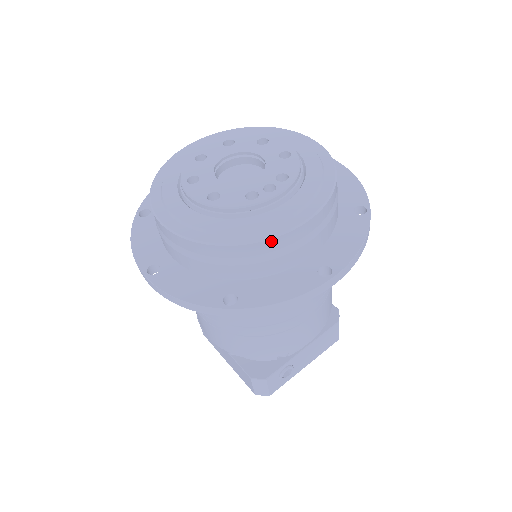
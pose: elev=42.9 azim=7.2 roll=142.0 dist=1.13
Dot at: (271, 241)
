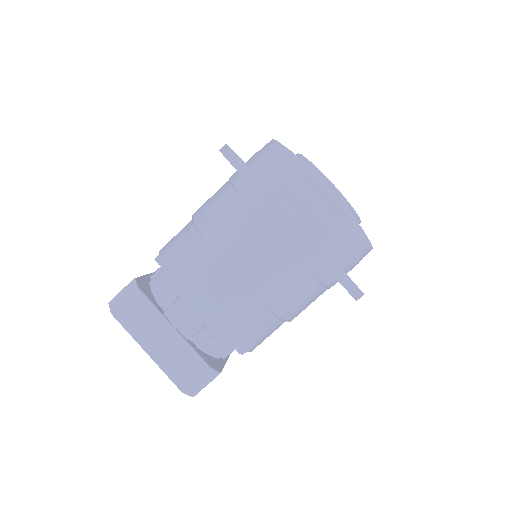
Dot at: (370, 248)
